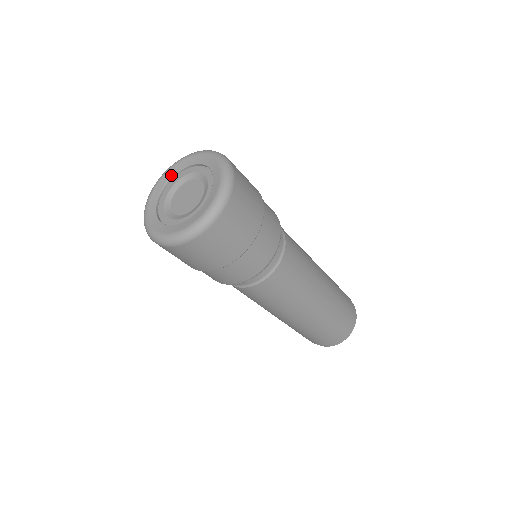
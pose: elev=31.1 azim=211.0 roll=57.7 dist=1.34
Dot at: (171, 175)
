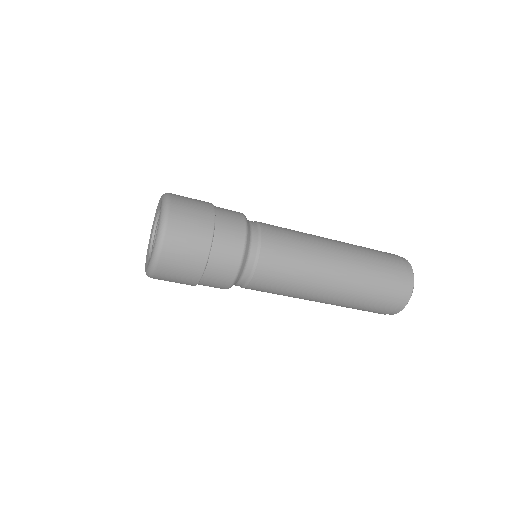
Dot at: (153, 228)
